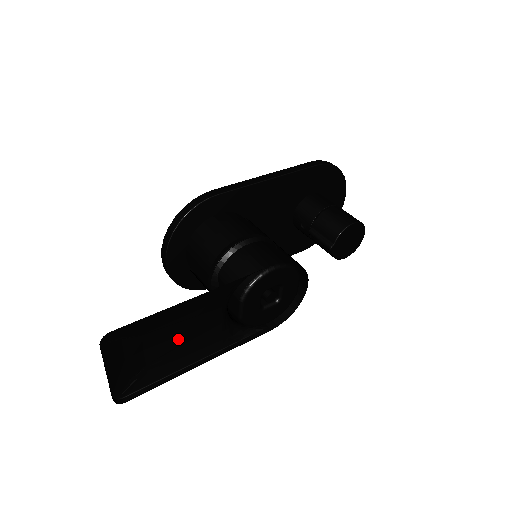
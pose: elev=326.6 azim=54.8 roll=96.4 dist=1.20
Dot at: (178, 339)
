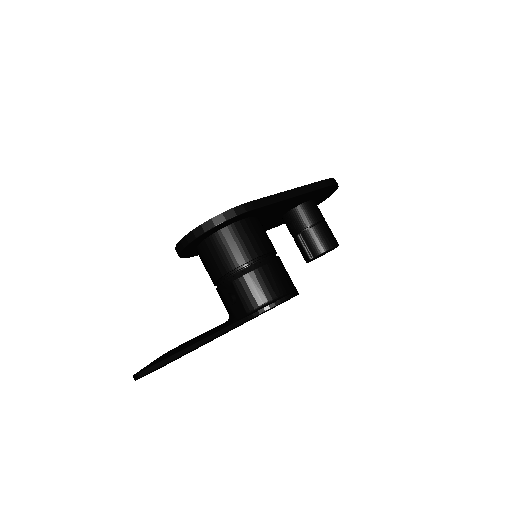
Dot at: occluded
